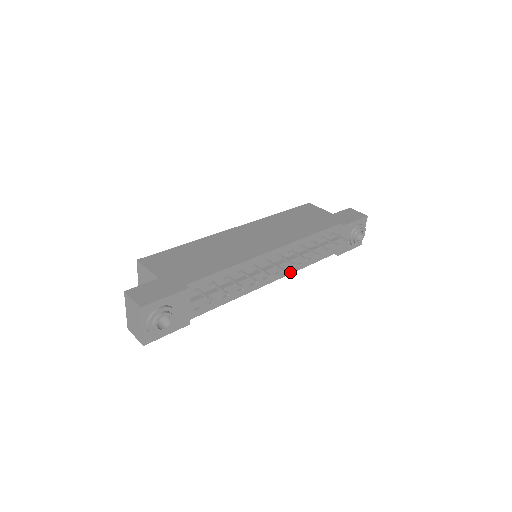
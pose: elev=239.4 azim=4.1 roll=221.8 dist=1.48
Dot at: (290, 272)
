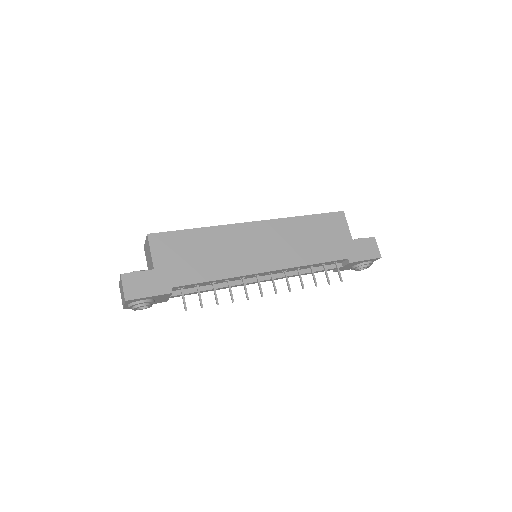
Dot at: occluded
